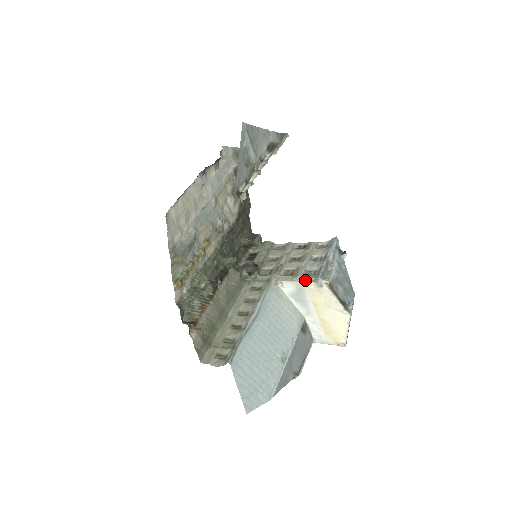
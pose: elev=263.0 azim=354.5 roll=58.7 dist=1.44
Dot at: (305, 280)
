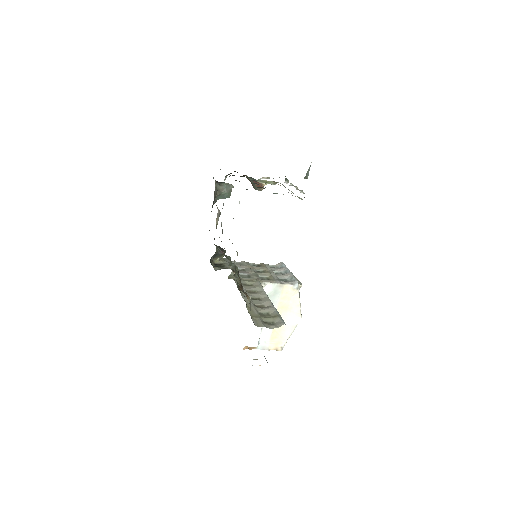
Dot at: (284, 283)
